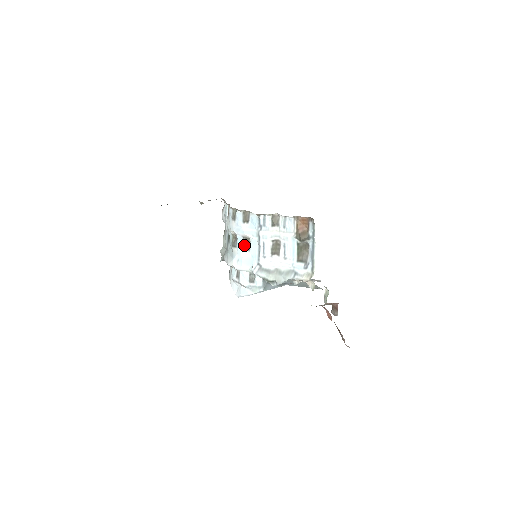
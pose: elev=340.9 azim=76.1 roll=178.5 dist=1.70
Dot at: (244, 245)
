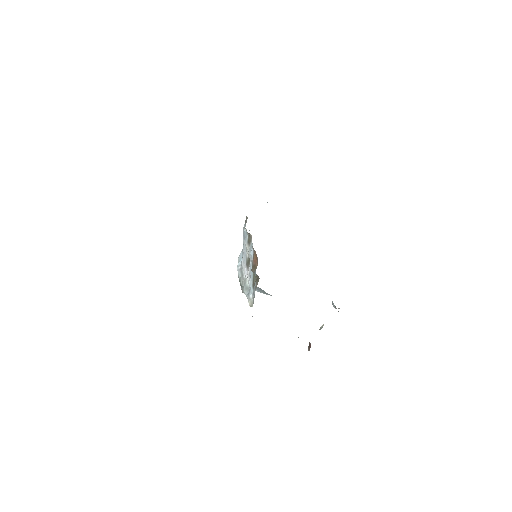
Dot at: occluded
